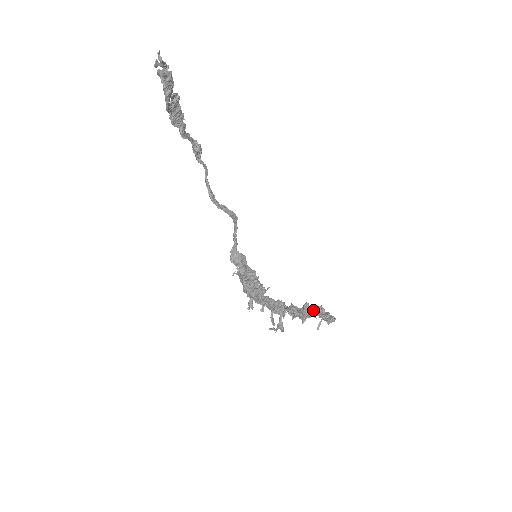
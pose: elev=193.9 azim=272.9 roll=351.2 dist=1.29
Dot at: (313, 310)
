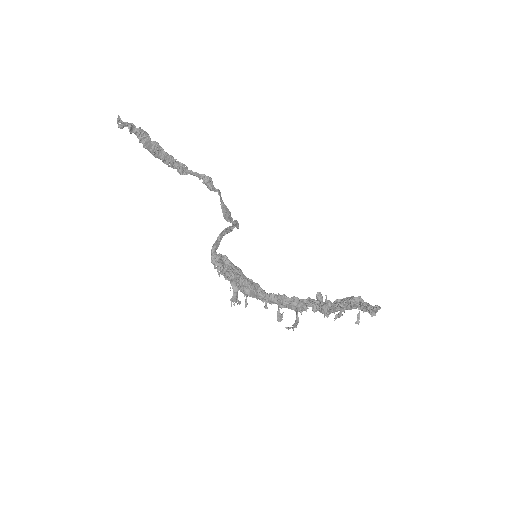
Dot at: (342, 301)
